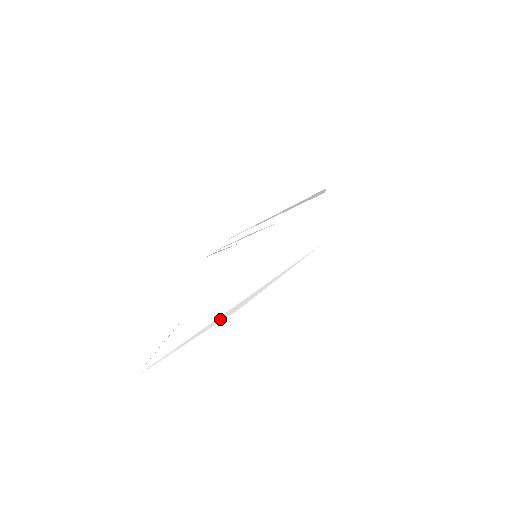
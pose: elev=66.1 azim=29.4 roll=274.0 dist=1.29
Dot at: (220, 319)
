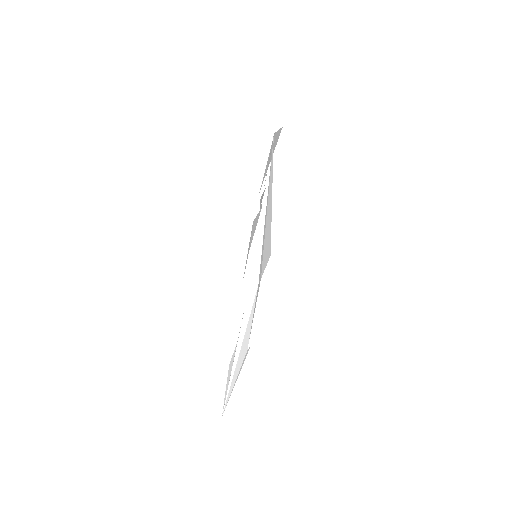
Dot at: (239, 366)
